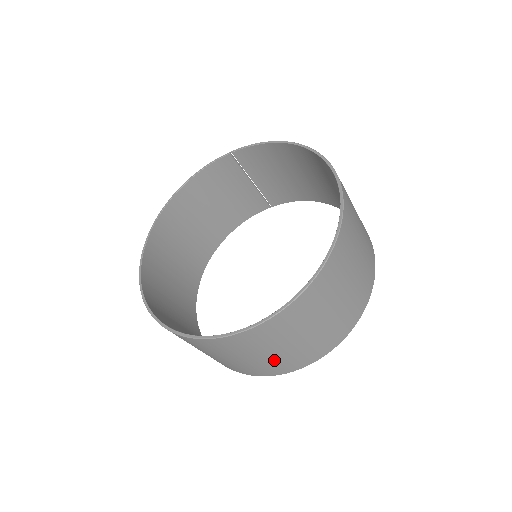
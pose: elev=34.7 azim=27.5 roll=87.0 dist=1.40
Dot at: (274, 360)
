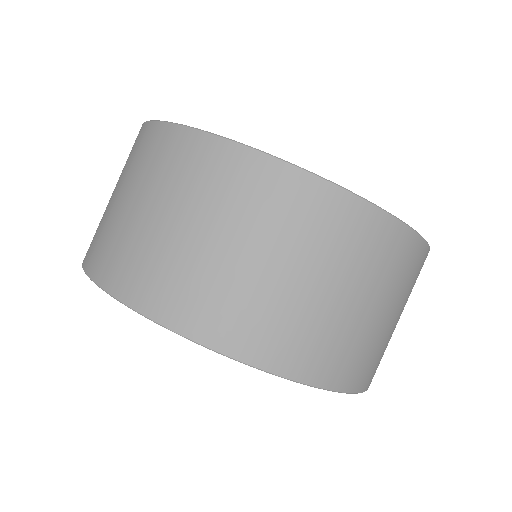
Dot at: (277, 300)
